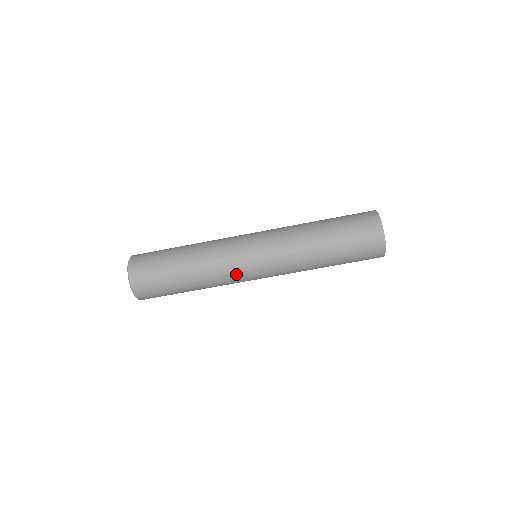
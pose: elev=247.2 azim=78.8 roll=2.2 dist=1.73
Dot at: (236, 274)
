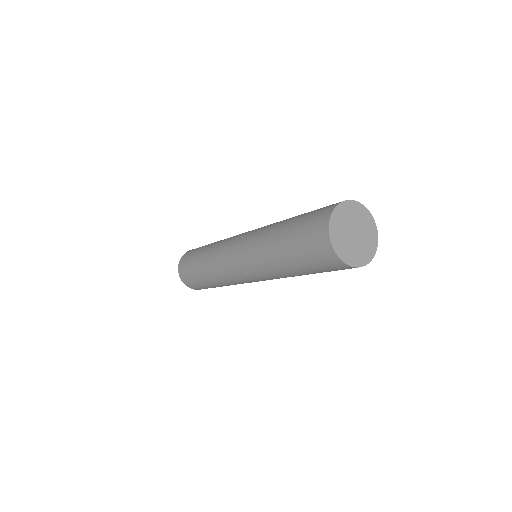
Dot at: occluded
